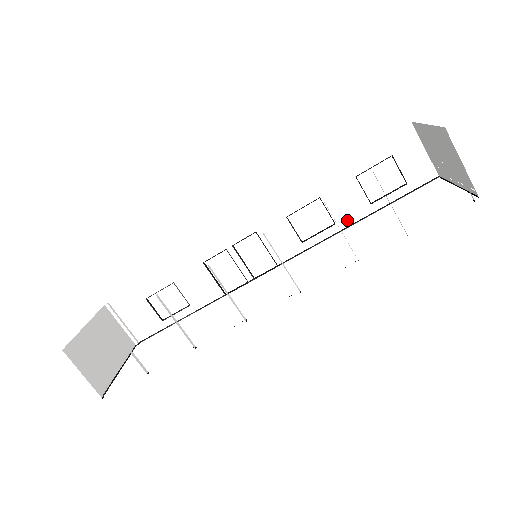
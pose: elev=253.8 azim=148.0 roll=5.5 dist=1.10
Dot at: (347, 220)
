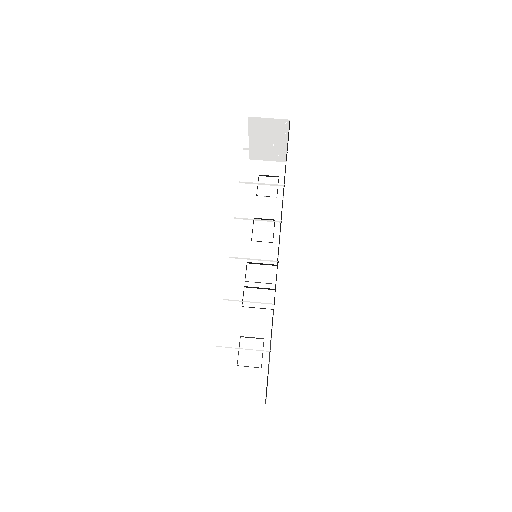
Dot at: (277, 213)
